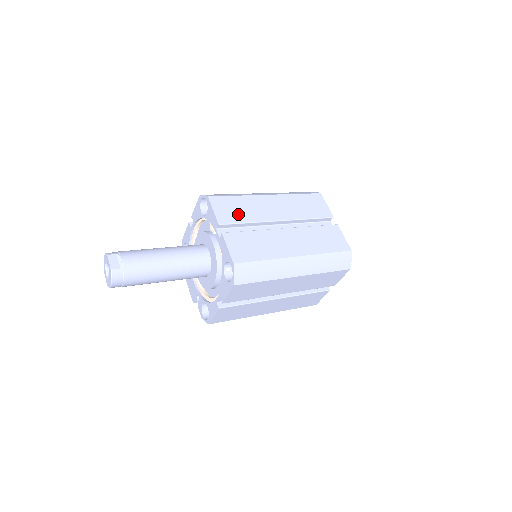
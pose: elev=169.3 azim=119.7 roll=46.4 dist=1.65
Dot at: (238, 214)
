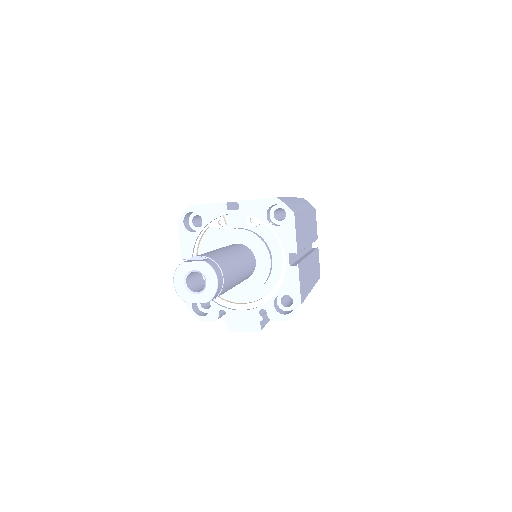
Dot at: occluded
